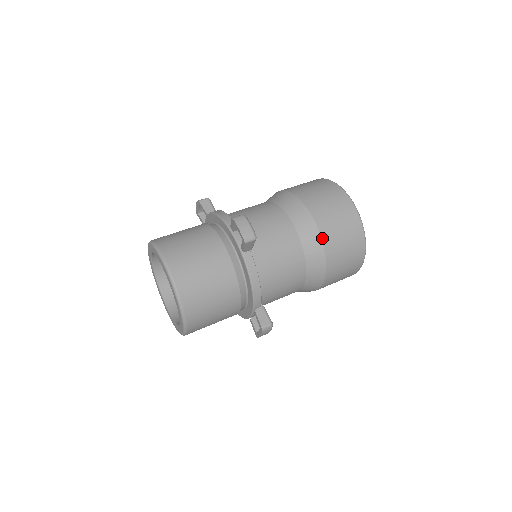
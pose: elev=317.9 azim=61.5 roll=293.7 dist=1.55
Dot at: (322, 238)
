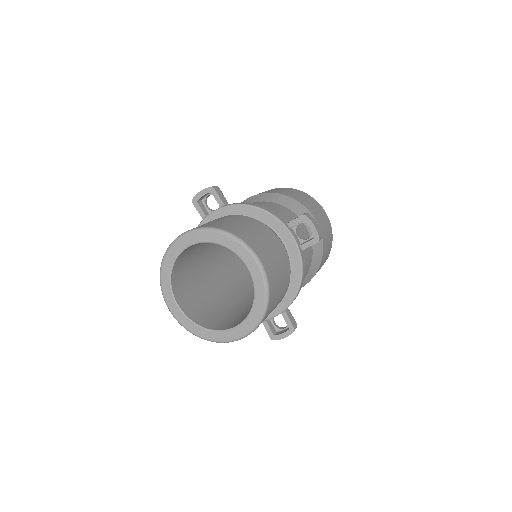
Dot at: (323, 244)
